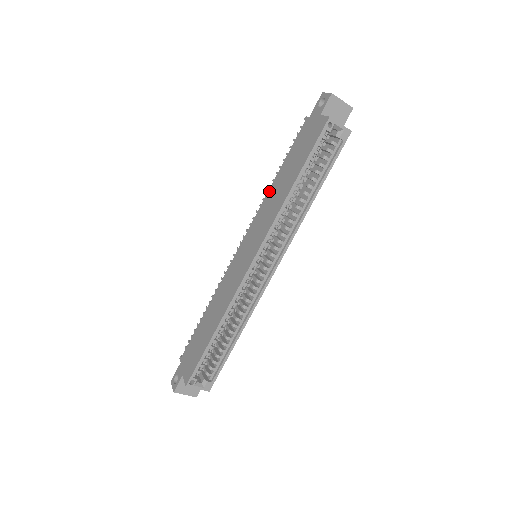
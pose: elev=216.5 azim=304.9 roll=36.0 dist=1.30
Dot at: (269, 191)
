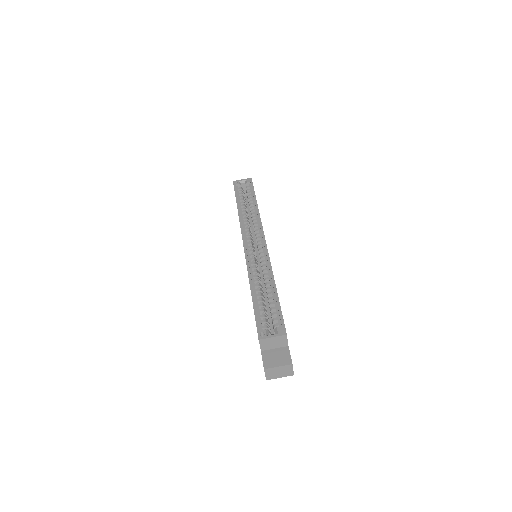
Dot at: occluded
